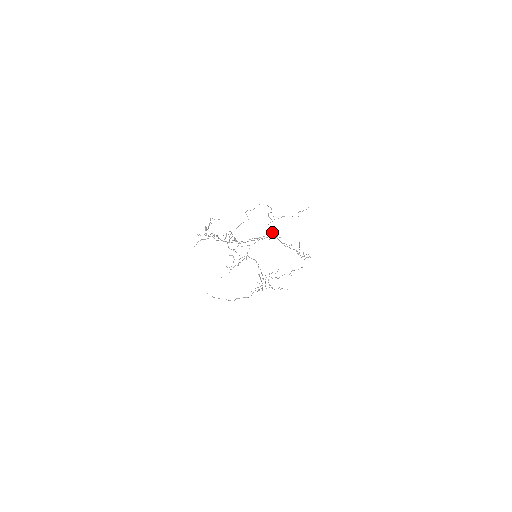
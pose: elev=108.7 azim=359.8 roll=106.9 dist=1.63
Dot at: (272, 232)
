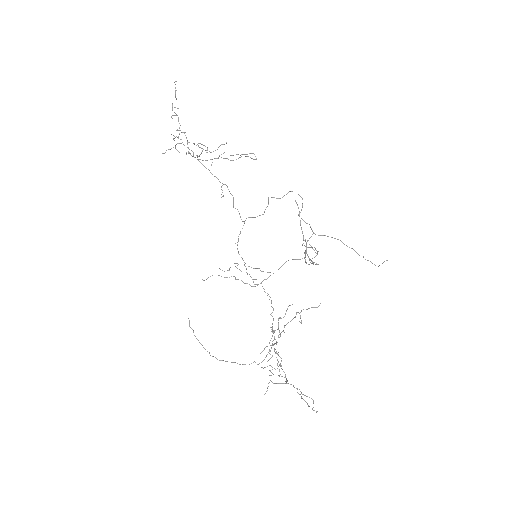
Dot at: occluded
